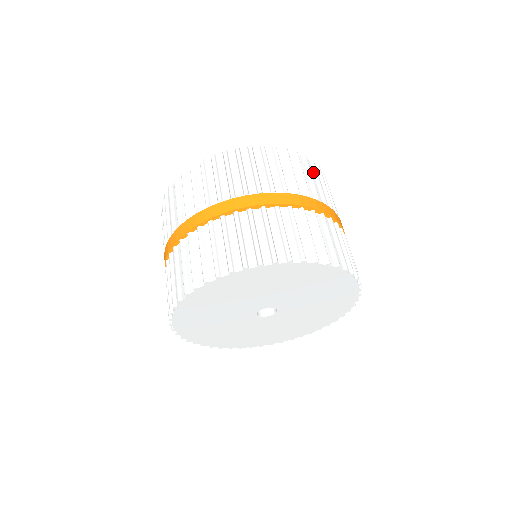
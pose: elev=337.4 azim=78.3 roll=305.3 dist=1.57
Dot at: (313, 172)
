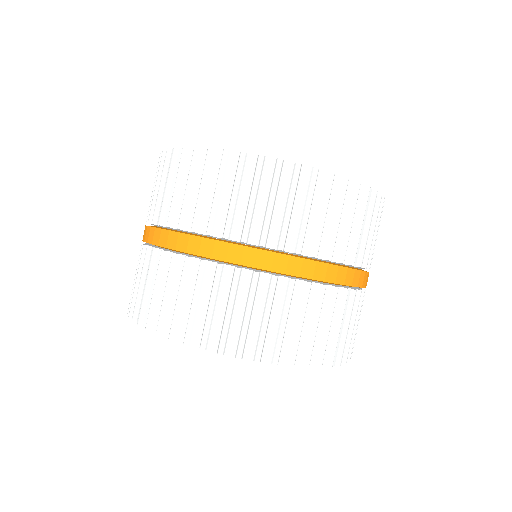
Dot at: (322, 195)
